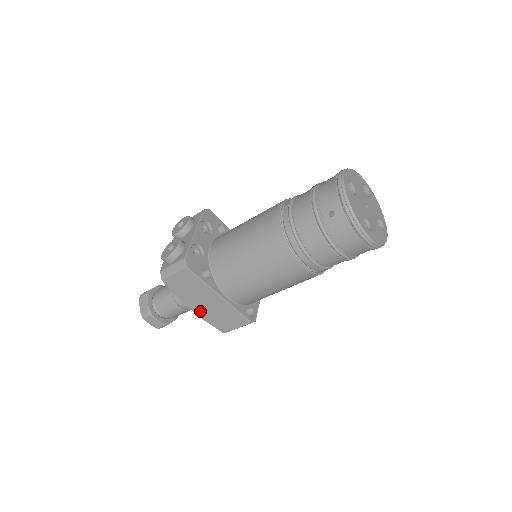
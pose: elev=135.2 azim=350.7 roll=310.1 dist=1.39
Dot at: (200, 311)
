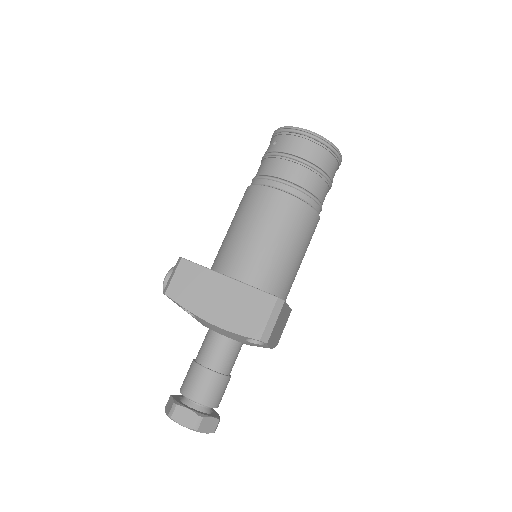
Dot at: (218, 318)
